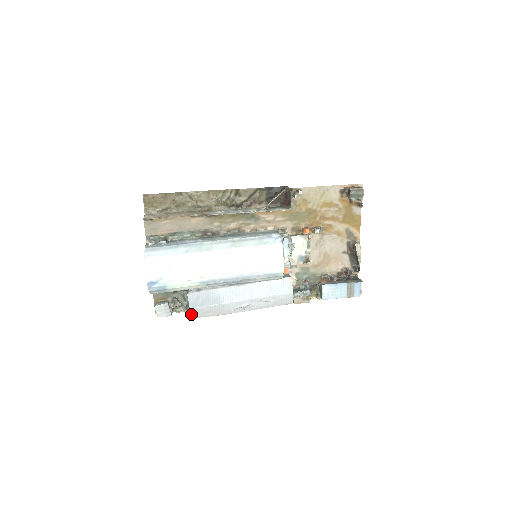
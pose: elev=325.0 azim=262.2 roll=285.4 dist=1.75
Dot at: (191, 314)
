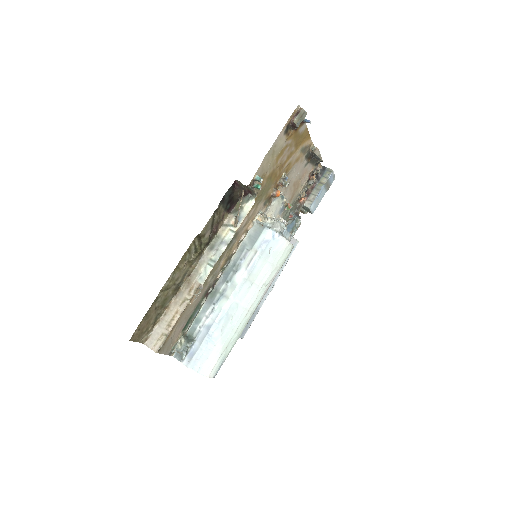
Dot at: occluded
